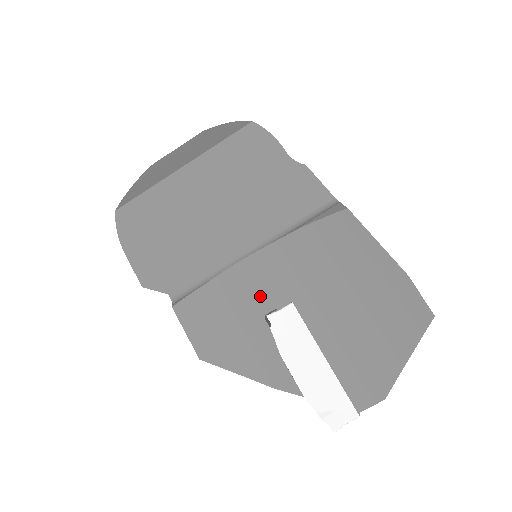
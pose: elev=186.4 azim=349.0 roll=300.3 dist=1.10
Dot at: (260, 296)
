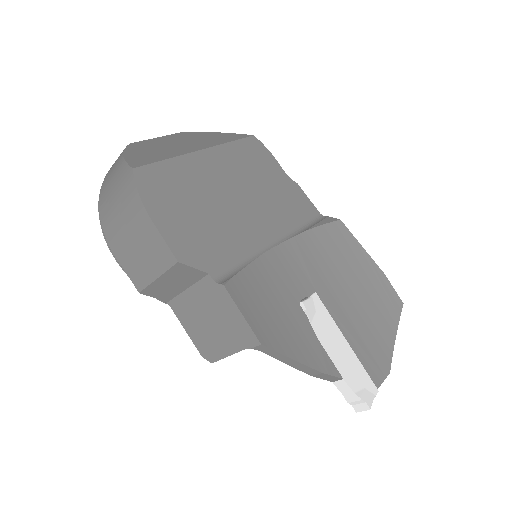
Dot at: (292, 284)
